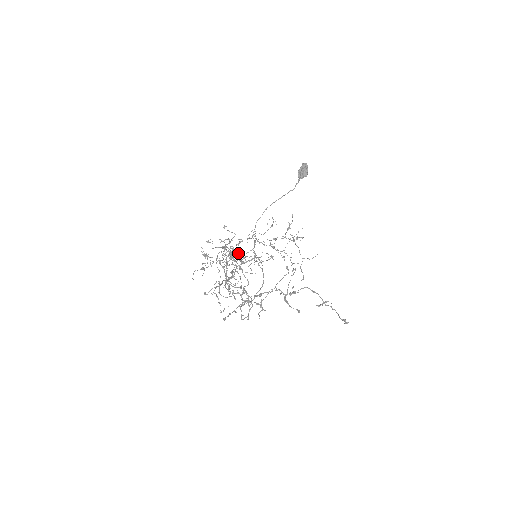
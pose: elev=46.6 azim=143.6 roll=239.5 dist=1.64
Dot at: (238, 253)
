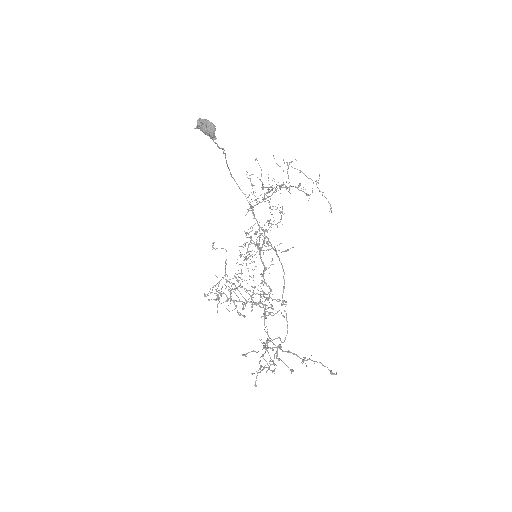
Dot at: occluded
